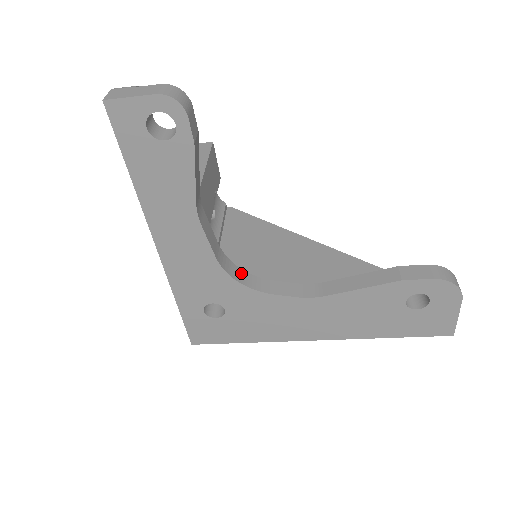
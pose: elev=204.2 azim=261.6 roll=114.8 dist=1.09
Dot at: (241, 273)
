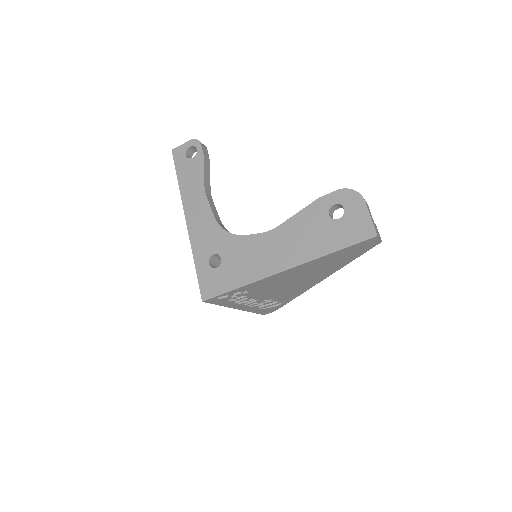
Dot at: occluded
